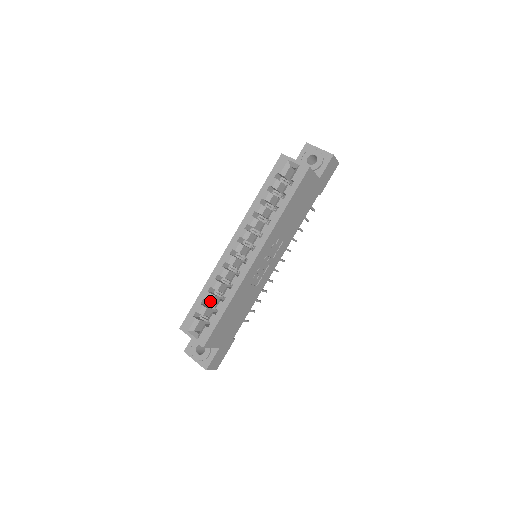
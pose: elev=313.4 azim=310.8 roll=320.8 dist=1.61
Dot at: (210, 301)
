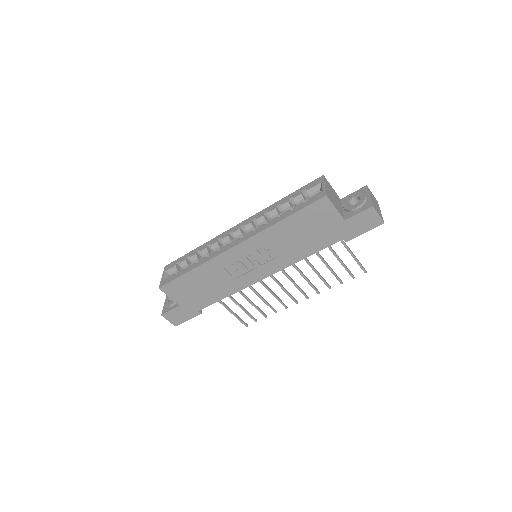
Dot at: (192, 260)
